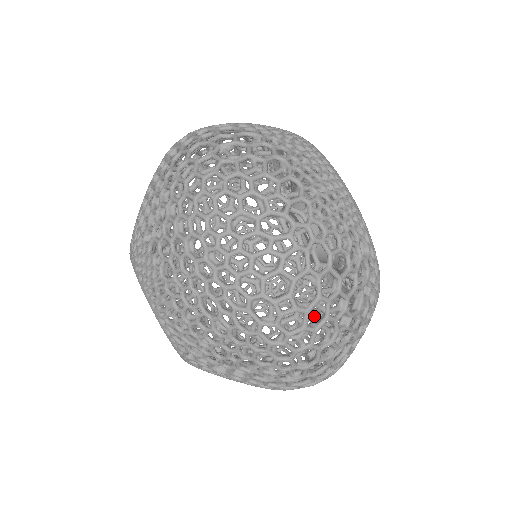
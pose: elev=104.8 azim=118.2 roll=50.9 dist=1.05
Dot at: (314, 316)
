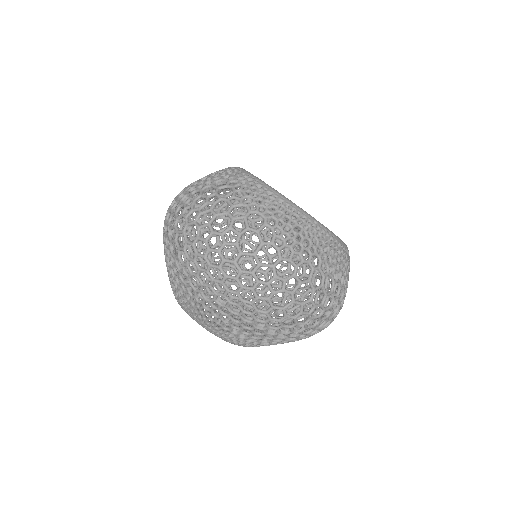
Dot at: occluded
